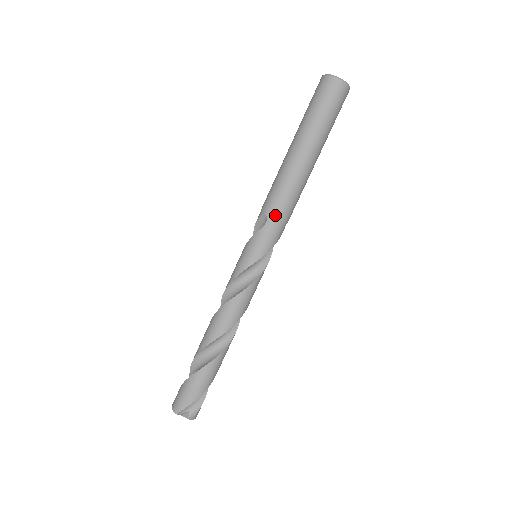
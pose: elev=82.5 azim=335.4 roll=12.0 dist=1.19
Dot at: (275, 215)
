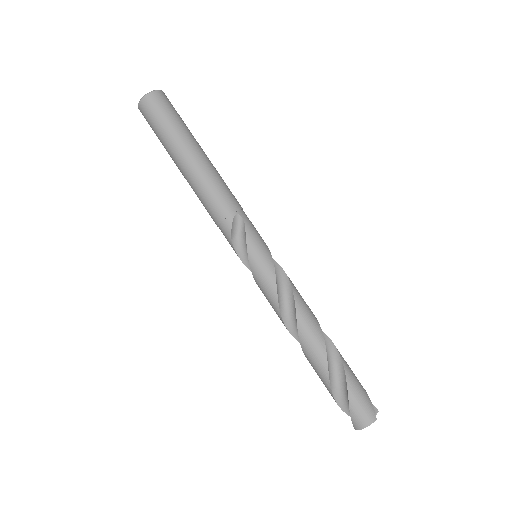
Dot at: (240, 208)
